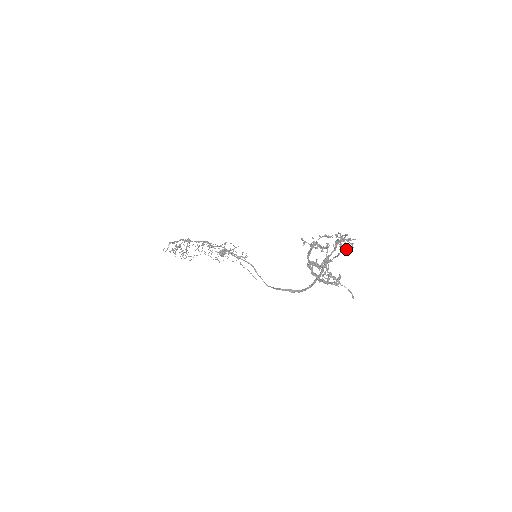
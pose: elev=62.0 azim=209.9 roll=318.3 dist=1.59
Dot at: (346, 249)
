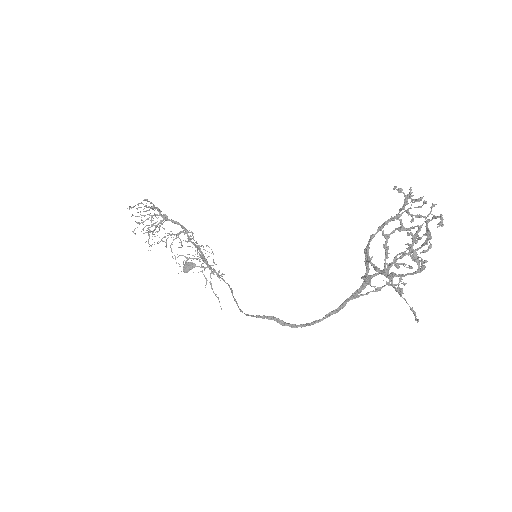
Dot at: occluded
